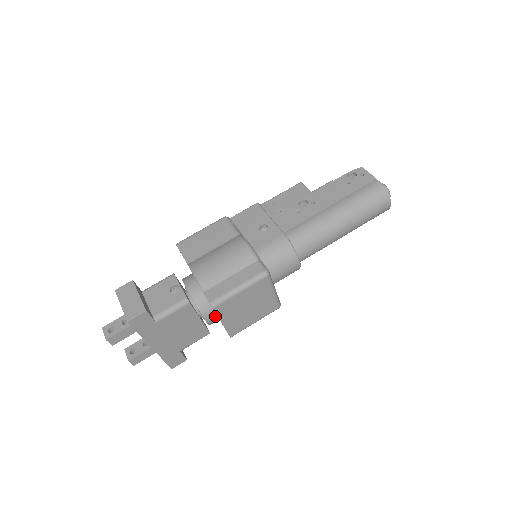
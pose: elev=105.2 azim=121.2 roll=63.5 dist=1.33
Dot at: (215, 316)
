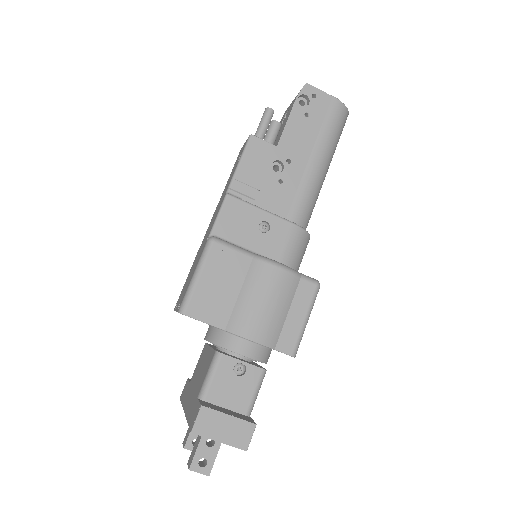
Dot at: occluded
